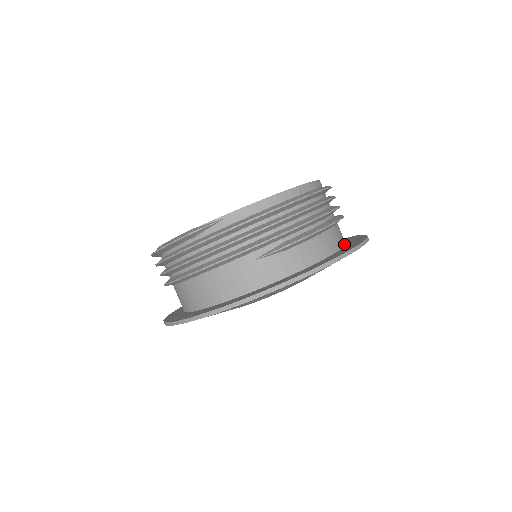
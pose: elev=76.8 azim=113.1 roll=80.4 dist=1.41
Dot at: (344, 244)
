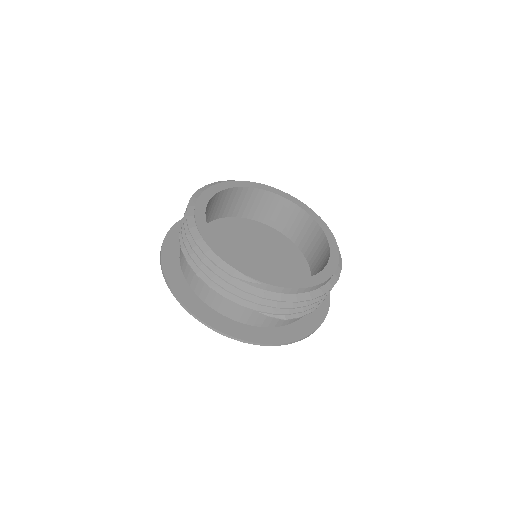
Dot at: occluded
